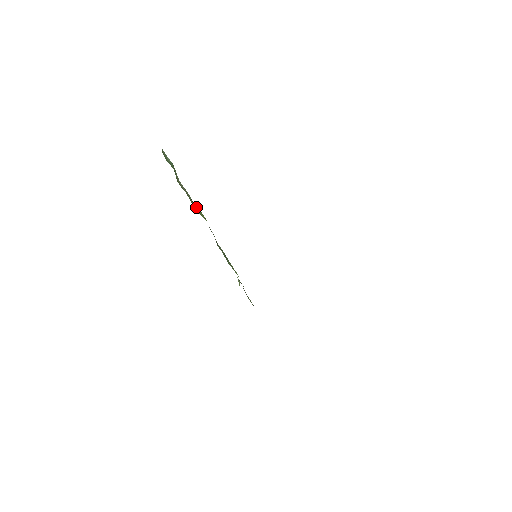
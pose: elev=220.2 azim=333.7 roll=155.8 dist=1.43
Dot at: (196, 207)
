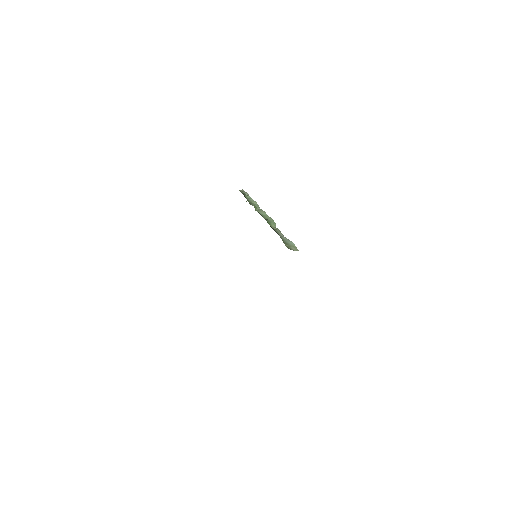
Dot at: occluded
